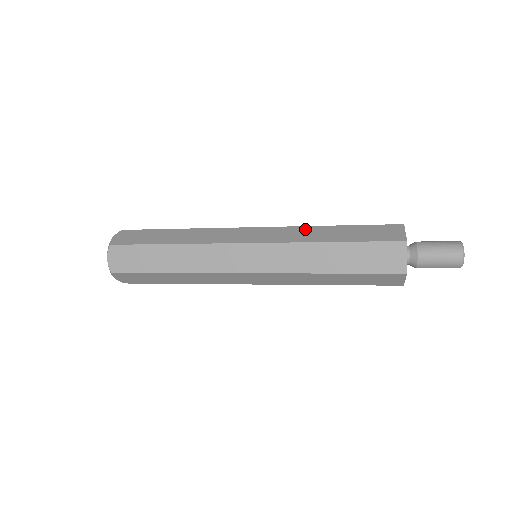
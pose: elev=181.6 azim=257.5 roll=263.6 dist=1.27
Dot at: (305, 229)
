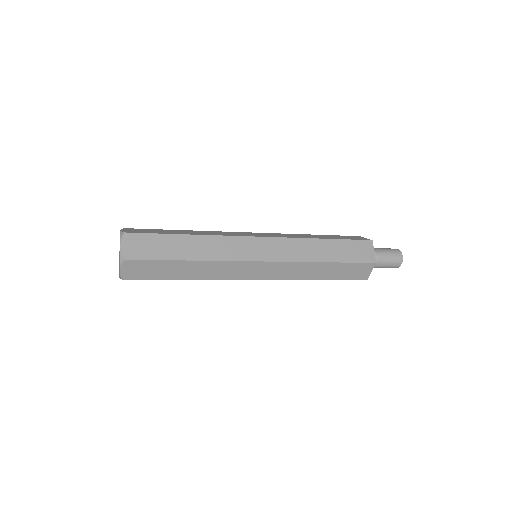
Dot at: (304, 243)
